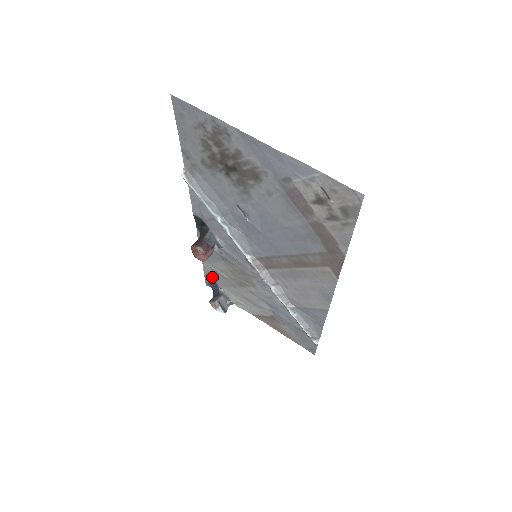
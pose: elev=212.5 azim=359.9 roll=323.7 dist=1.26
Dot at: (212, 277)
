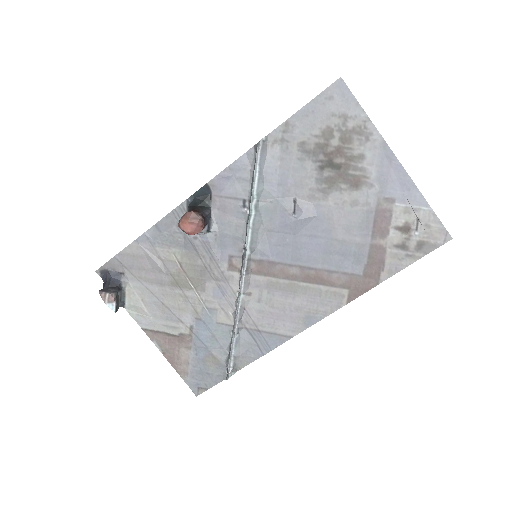
Dot at: (129, 263)
